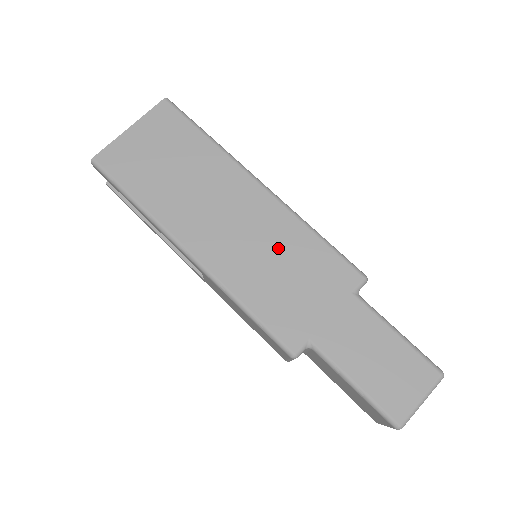
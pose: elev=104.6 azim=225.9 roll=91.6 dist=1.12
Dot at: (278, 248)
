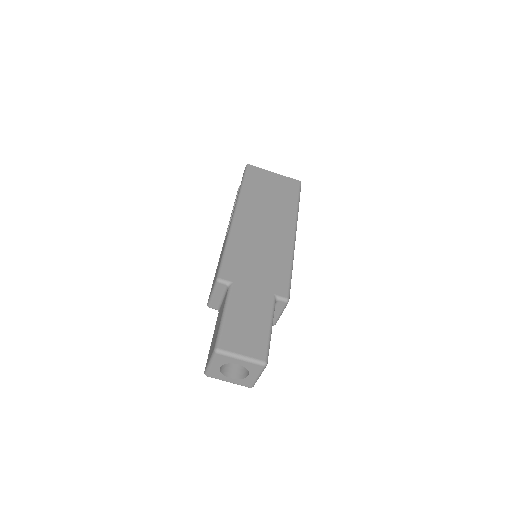
Dot at: (269, 251)
